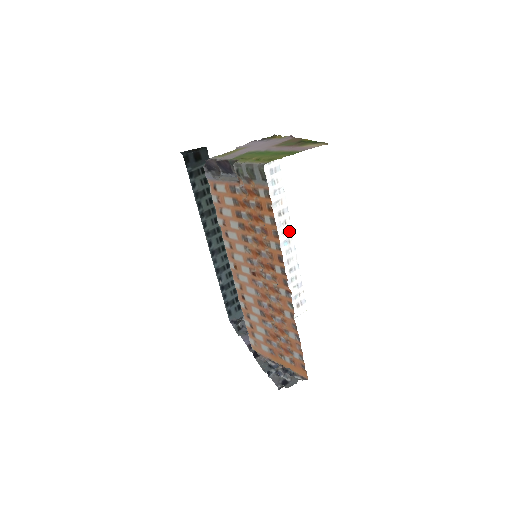
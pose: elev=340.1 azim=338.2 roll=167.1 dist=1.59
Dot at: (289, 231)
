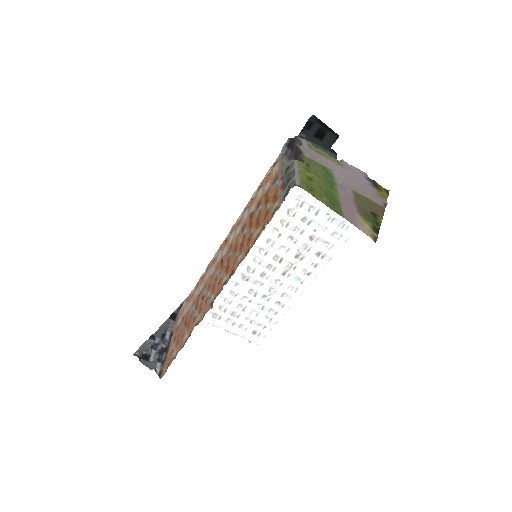
Dot at: (312, 275)
